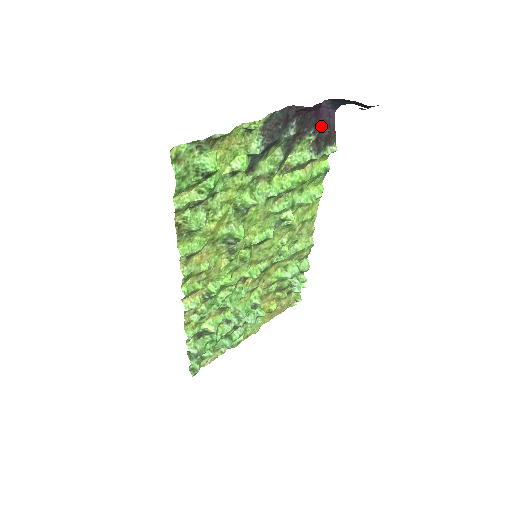
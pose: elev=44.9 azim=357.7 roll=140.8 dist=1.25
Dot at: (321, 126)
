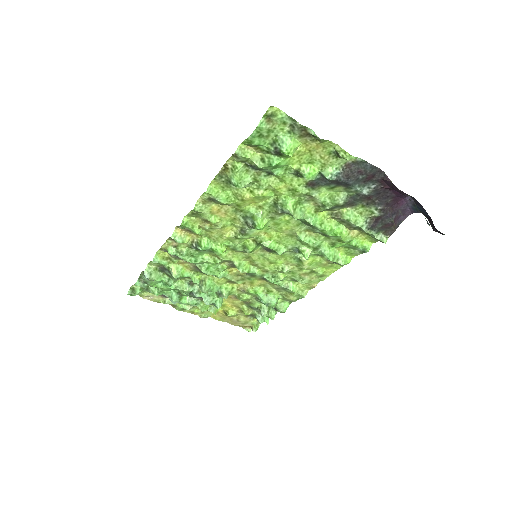
Dot at: (390, 212)
